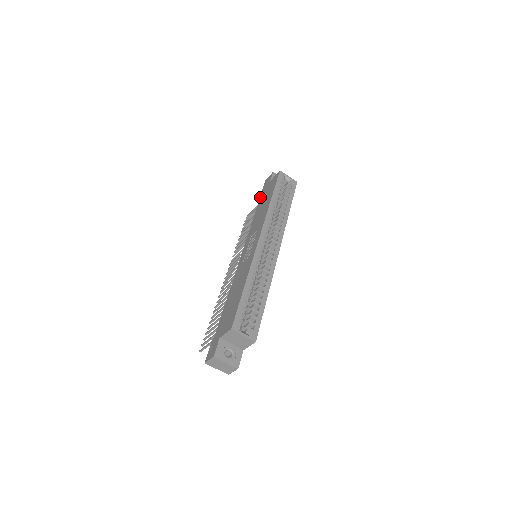
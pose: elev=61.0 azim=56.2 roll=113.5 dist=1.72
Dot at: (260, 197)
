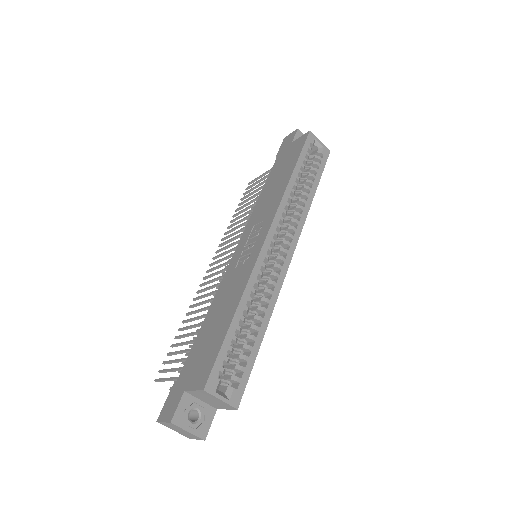
Dot at: (274, 163)
